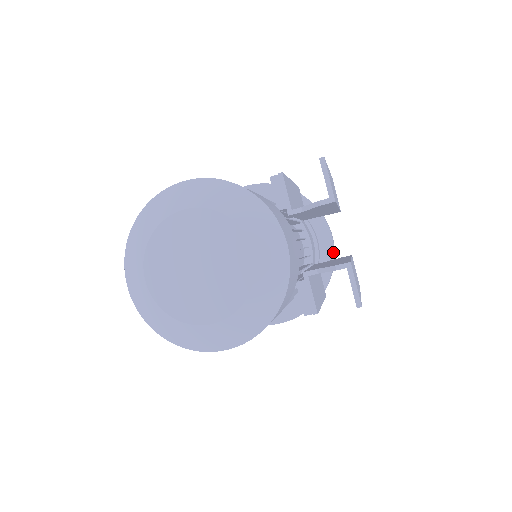
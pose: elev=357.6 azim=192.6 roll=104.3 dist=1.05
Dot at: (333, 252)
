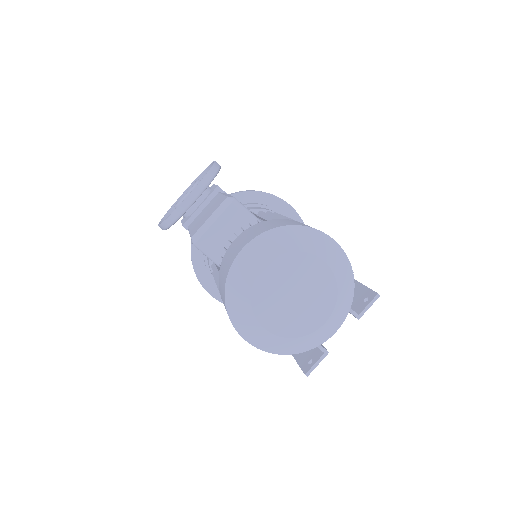
Dot at: occluded
